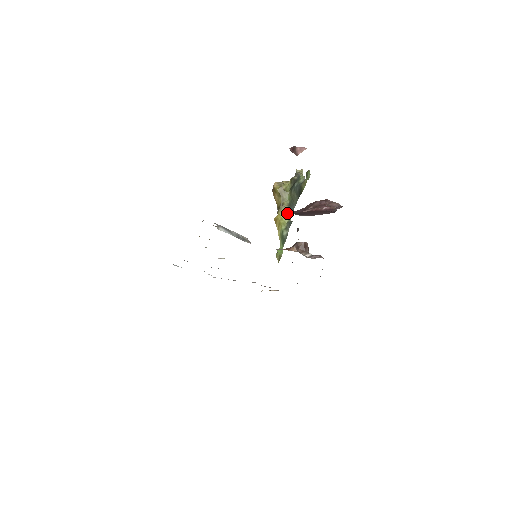
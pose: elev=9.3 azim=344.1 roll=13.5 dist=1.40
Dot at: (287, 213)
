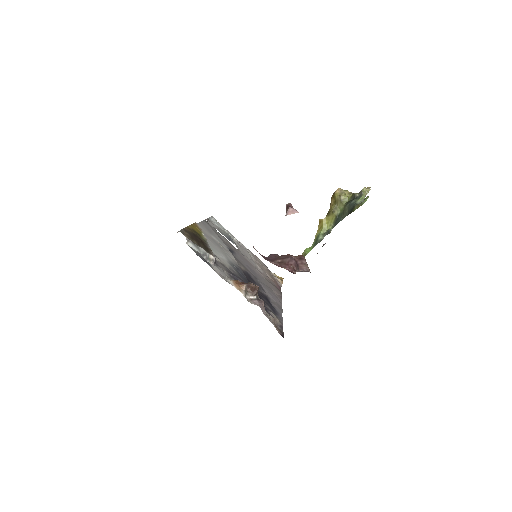
Dot at: (333, 221)
